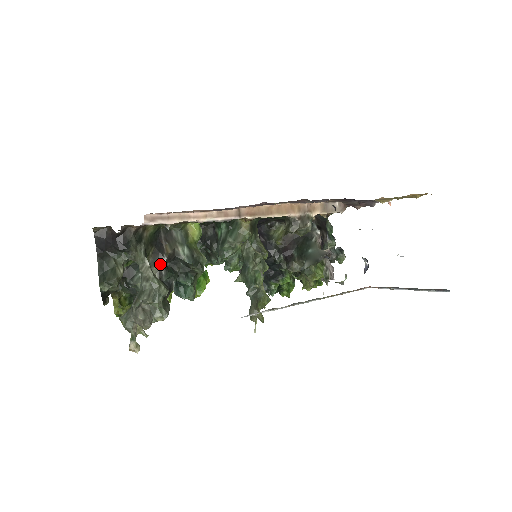
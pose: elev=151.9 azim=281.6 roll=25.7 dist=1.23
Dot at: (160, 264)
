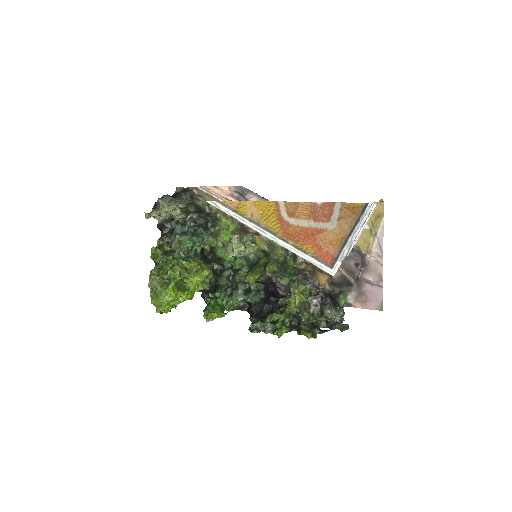
Dot at: (193, 216)
